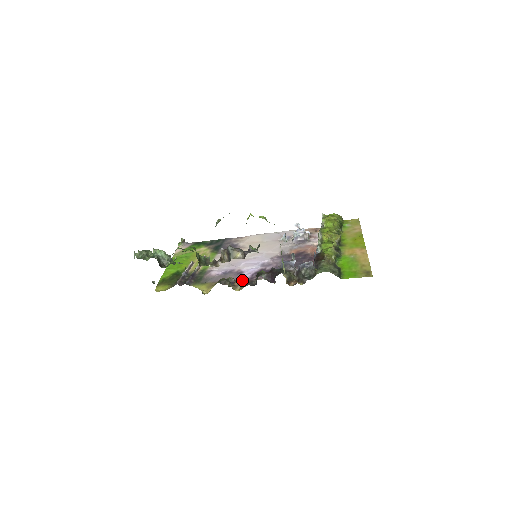
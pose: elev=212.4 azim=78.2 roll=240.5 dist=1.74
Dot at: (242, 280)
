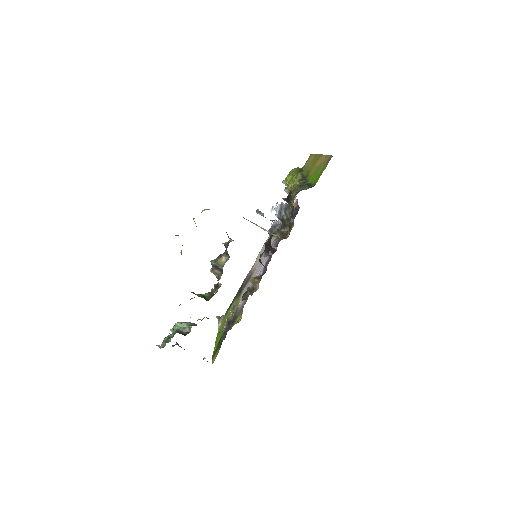
Dot at: (255, 279)
